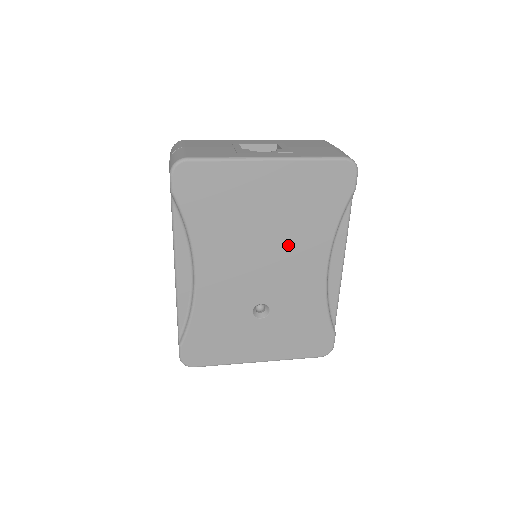
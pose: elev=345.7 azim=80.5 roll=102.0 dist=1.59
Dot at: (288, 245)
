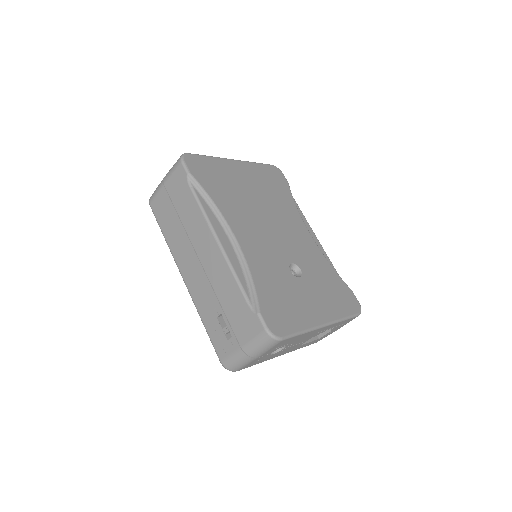
Dot at: (278, 216)
